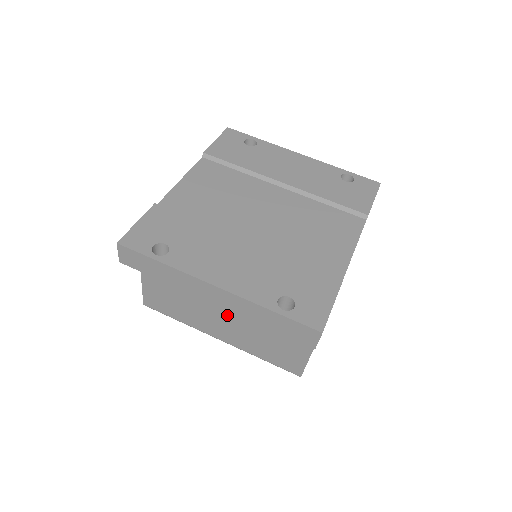
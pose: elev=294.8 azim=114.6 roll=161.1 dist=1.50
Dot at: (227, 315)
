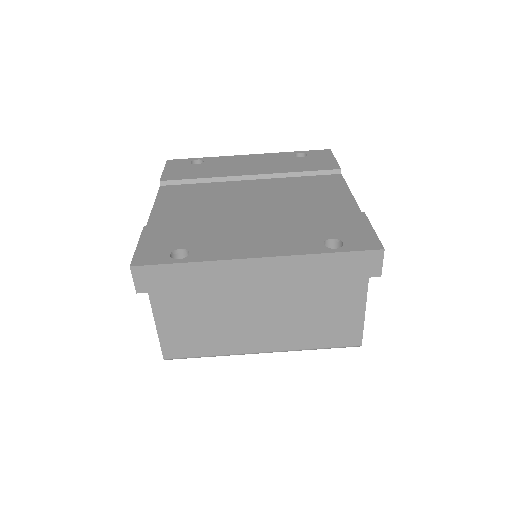
Dot at: (265, 312)
